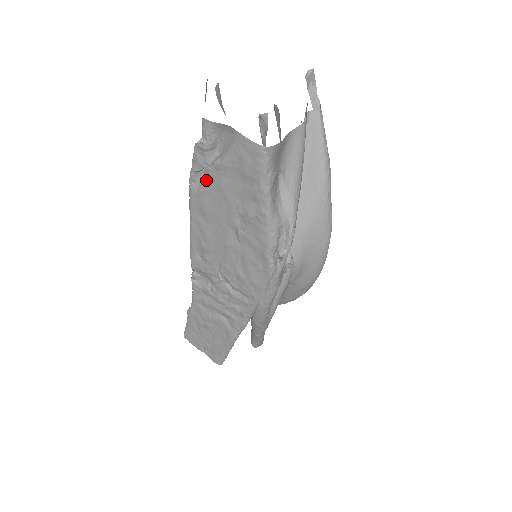
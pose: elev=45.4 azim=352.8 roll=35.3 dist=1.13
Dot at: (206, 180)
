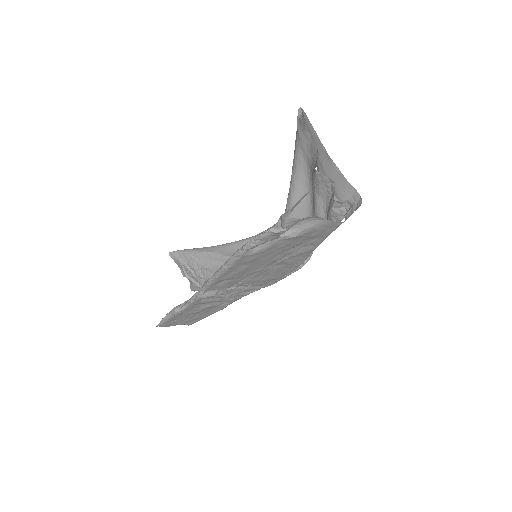
Dot at: (267, 246)
